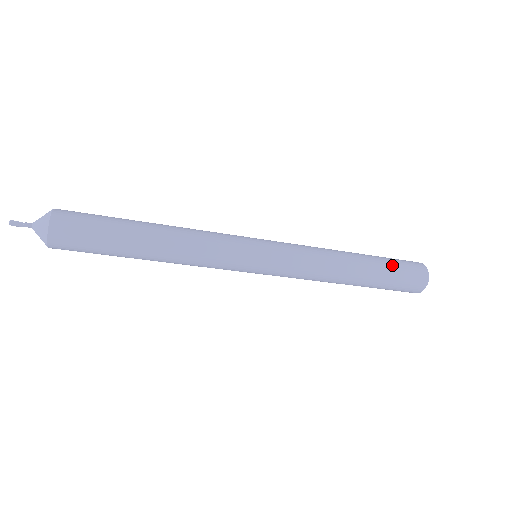
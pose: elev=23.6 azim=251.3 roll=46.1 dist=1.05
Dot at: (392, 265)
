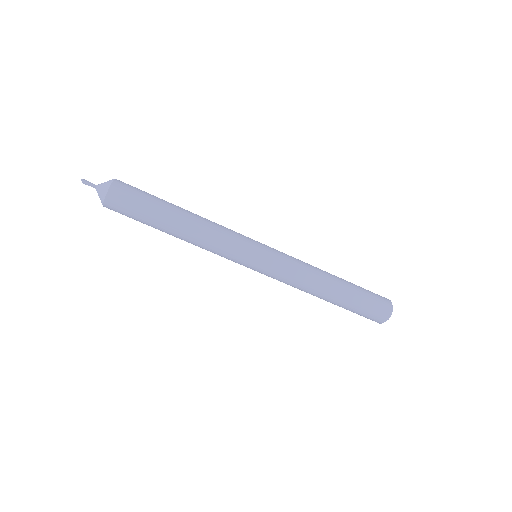
Dot at: (361, 287)
